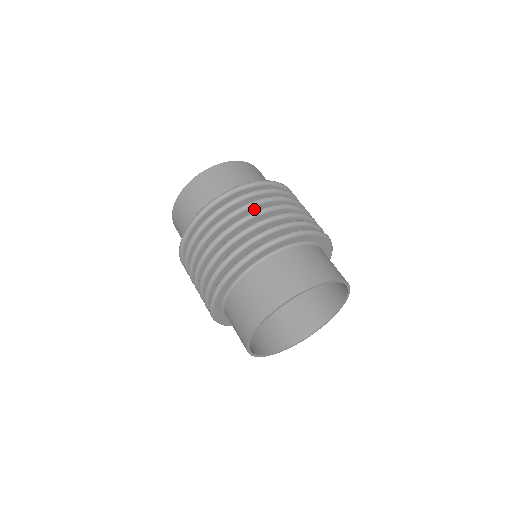
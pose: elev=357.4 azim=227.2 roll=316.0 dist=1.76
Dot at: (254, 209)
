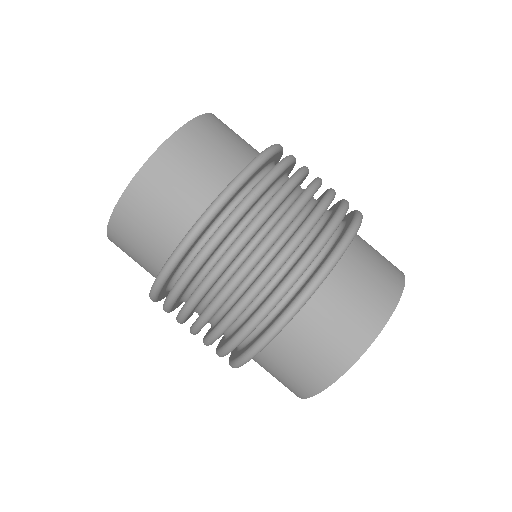
Dot at: (256, 231)
